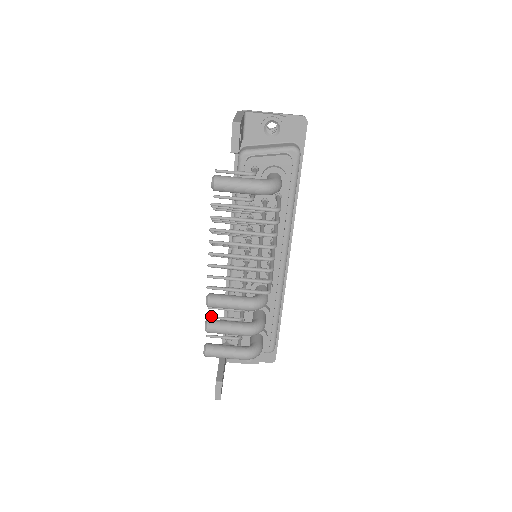
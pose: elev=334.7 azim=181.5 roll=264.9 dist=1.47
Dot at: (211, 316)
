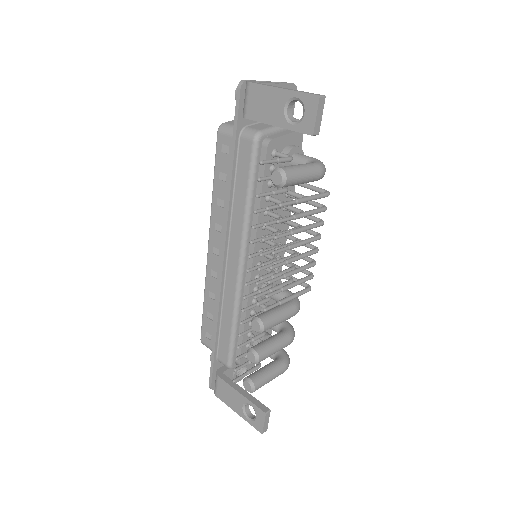
Dot at: (241, 345)
